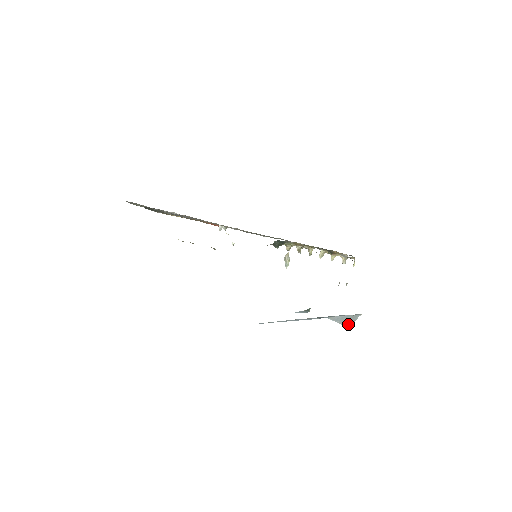
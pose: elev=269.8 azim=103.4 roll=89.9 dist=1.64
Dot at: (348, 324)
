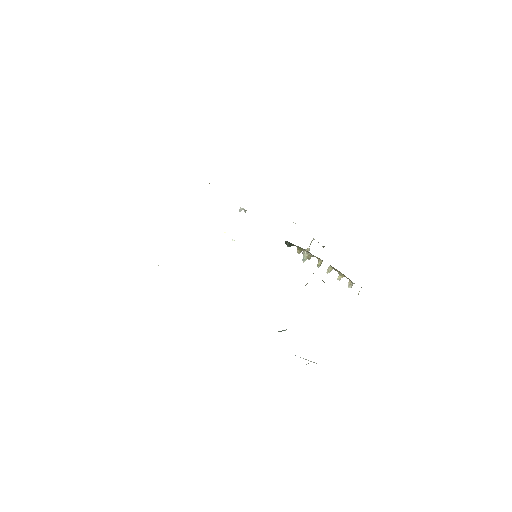
Dot at: occluded
